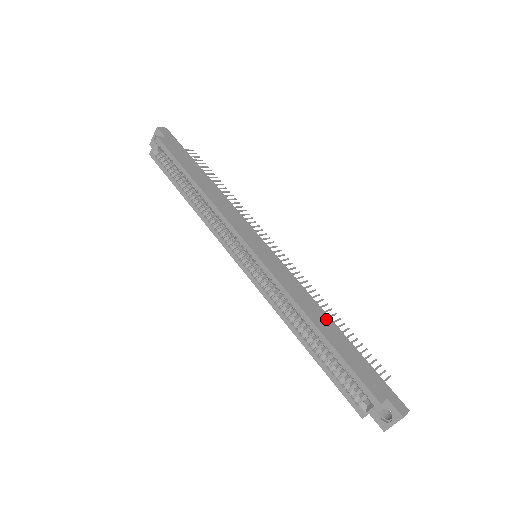
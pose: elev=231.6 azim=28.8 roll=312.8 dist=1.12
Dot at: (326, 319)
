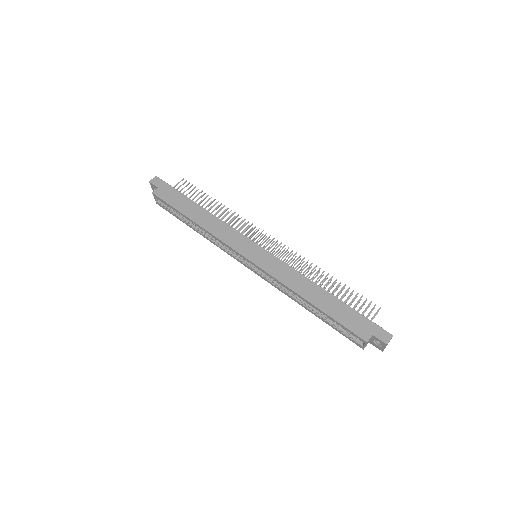
Dot at: (316, 290)
